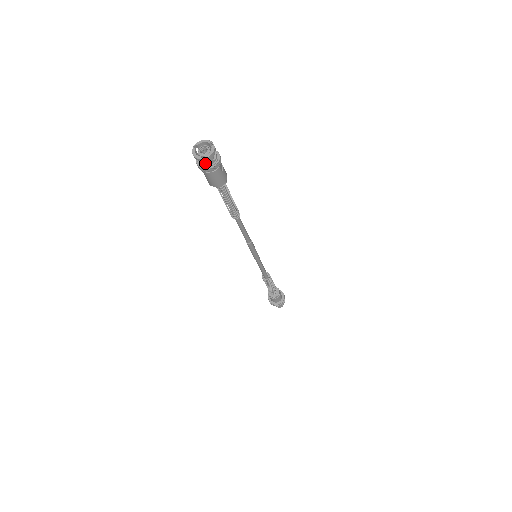
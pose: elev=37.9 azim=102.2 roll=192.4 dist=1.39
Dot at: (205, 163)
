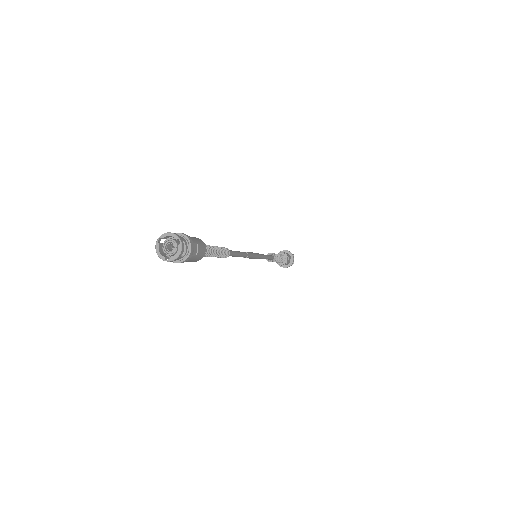
Dot at: occluded
